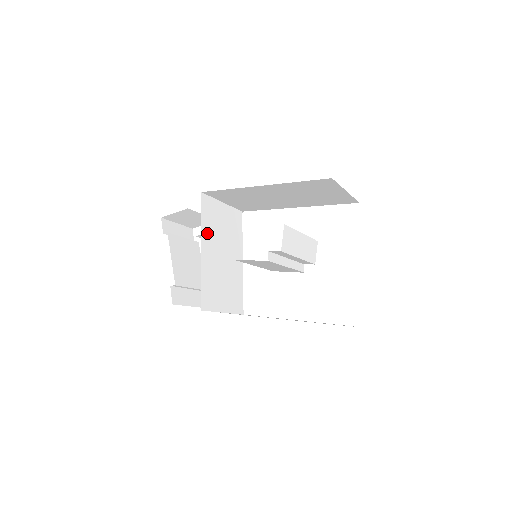
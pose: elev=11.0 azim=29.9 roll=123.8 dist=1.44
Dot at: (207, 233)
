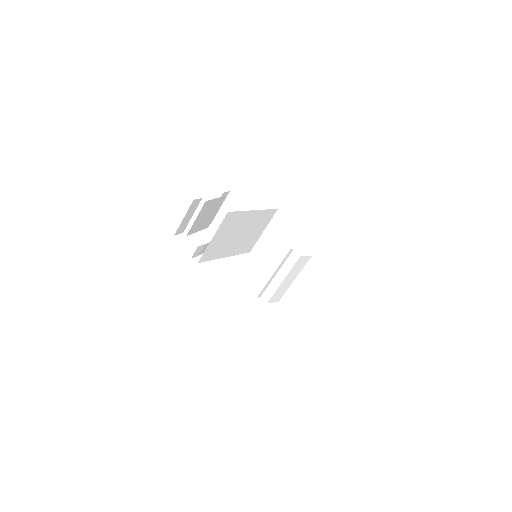
Dot at: (259, 216)
